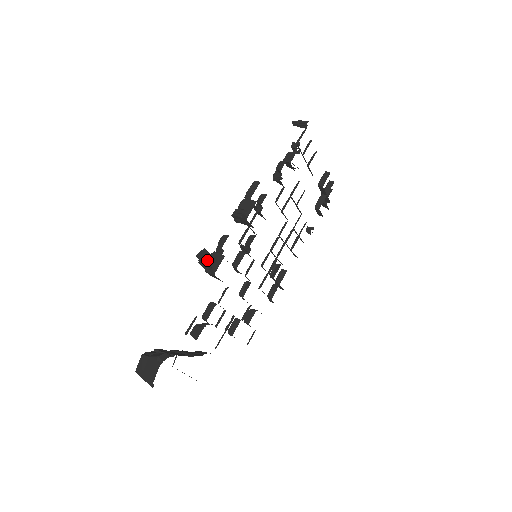
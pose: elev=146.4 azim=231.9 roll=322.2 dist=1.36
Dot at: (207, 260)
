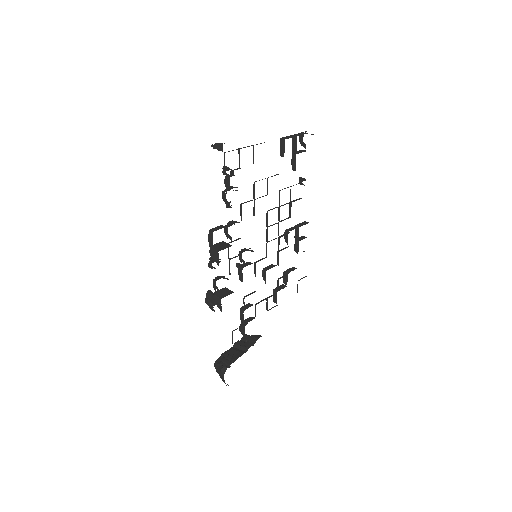
Dot at: (211, 307)
